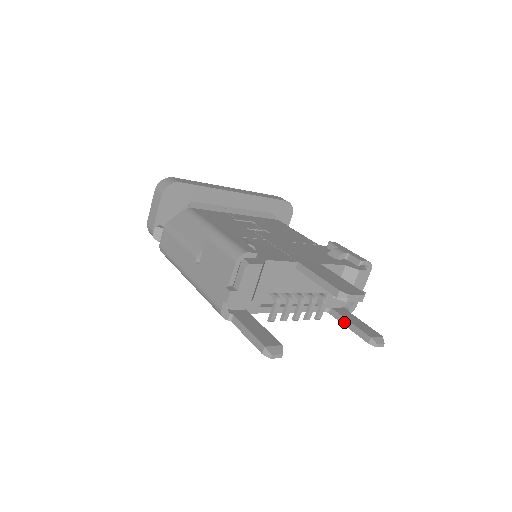
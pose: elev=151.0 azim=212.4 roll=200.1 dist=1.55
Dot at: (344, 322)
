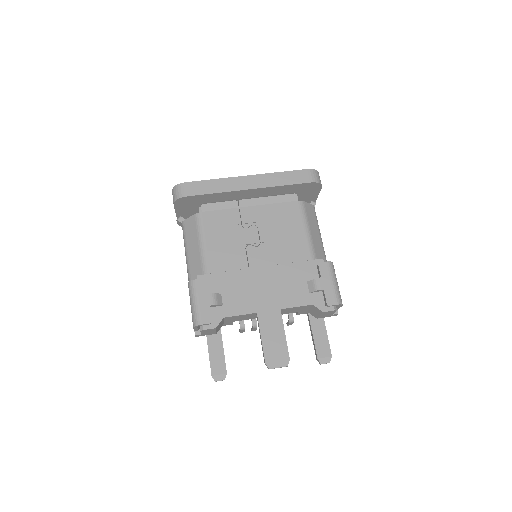
Dot at: (311, 331)
